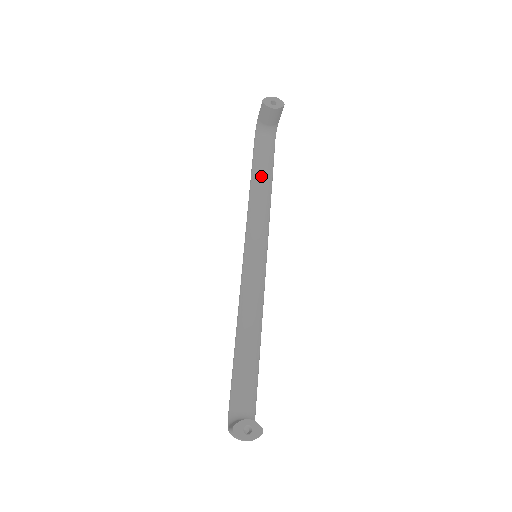
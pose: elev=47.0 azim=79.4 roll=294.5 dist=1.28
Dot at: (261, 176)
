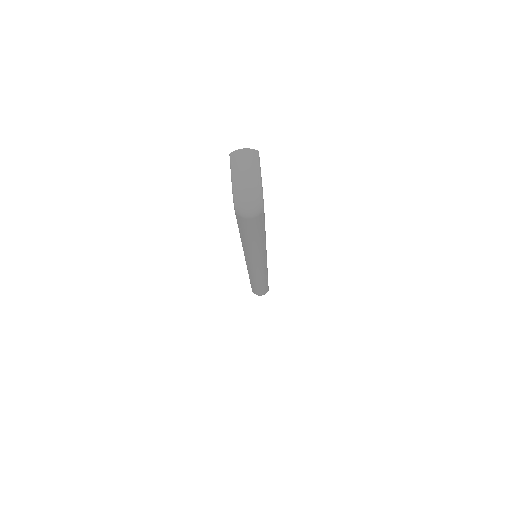
Dot at: occluded
